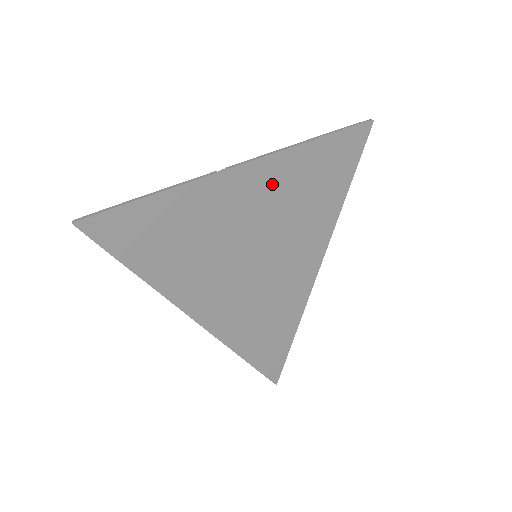
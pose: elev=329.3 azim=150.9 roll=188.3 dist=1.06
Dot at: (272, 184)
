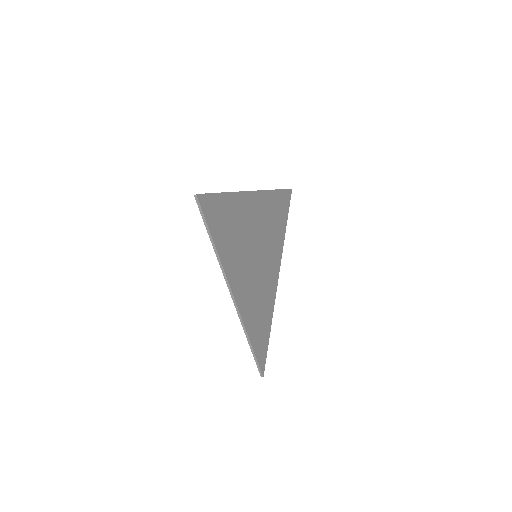
Dot at: (262, 209)
